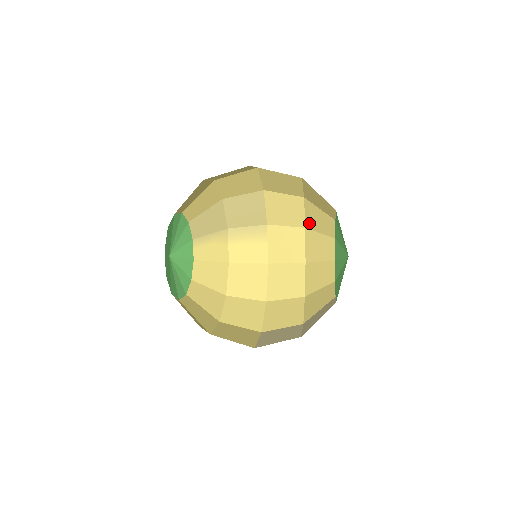
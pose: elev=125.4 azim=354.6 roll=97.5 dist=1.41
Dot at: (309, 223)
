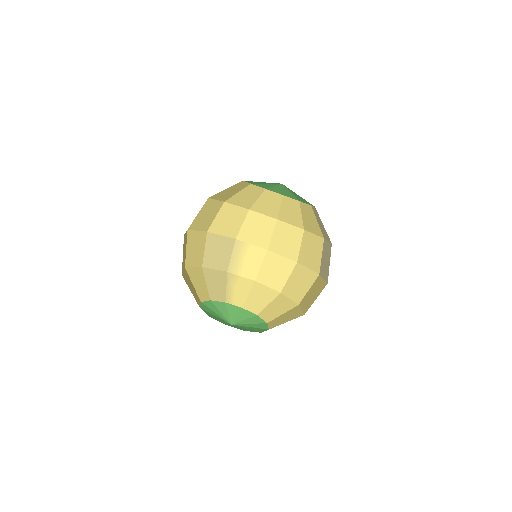
Dot at: (246, 205)
